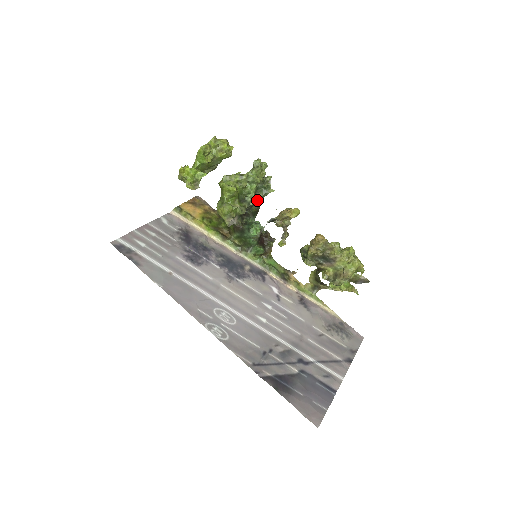
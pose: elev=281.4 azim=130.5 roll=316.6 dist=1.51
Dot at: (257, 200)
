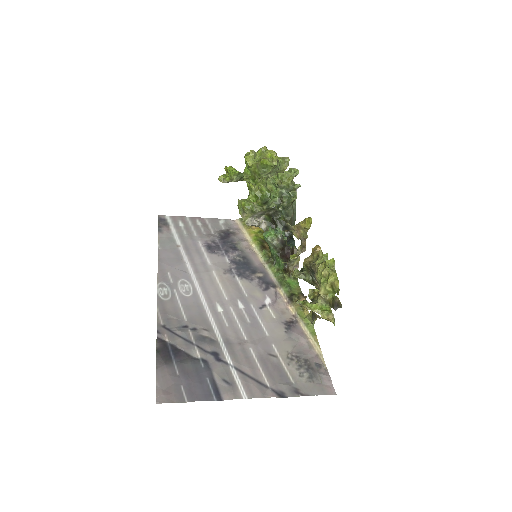
Dot at: (282, 206)
